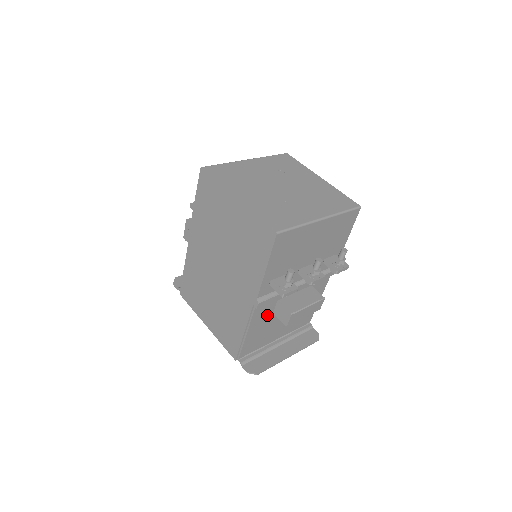
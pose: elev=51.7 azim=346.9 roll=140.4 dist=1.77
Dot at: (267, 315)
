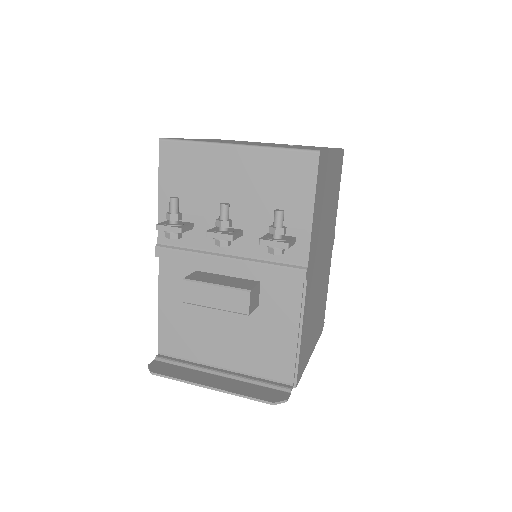
Dot at: occluded
